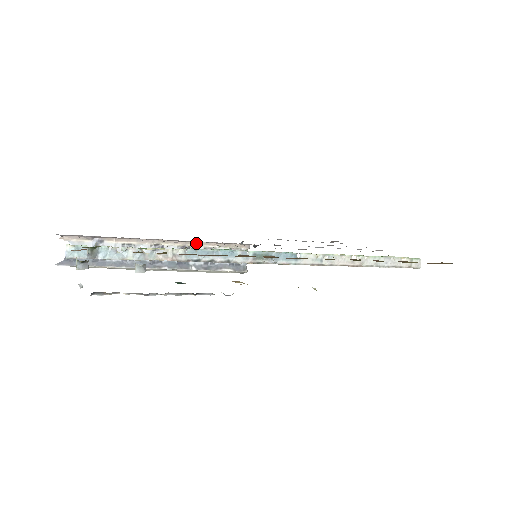
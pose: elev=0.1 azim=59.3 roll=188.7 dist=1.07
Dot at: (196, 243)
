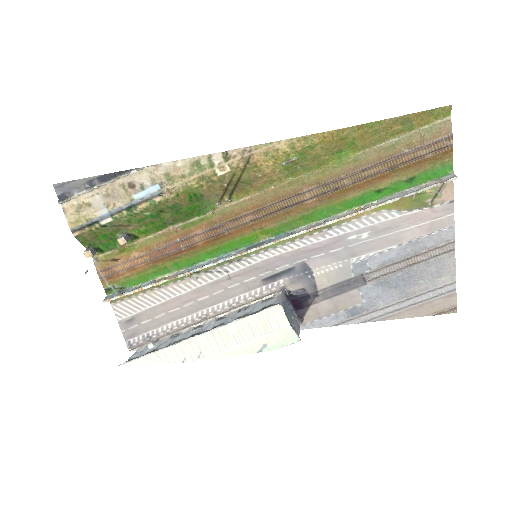
Dot at: (231, 309)
